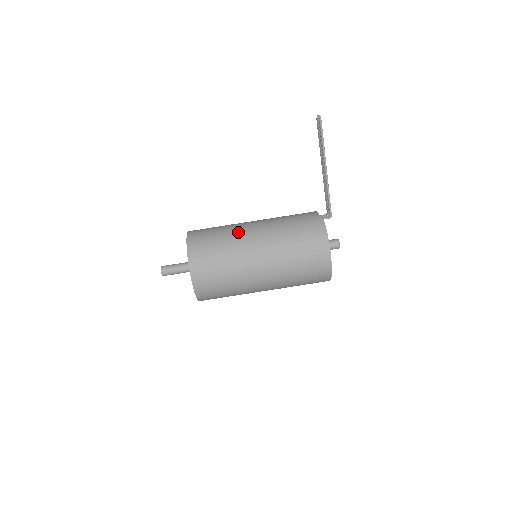
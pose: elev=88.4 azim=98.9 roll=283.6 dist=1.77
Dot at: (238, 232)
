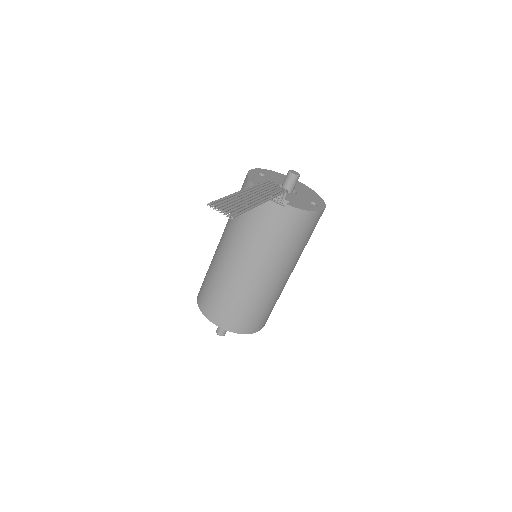
Dot at: (253, 290)
